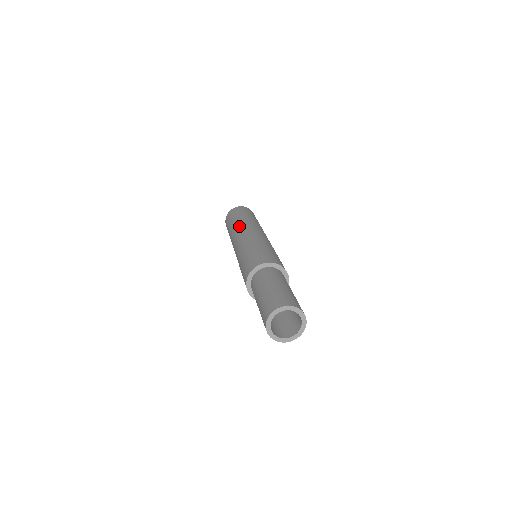
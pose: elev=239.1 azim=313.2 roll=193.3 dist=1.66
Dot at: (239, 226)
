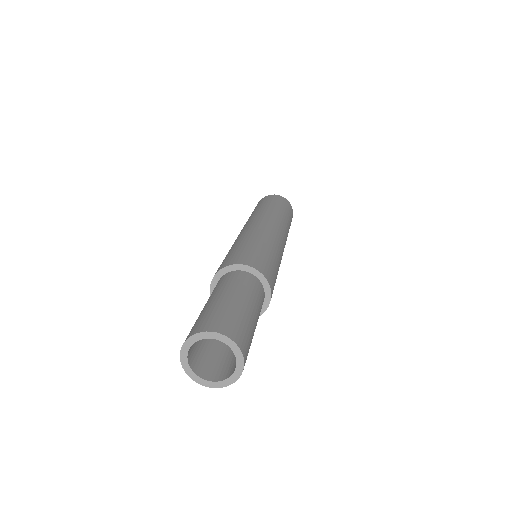
Dot at: occluded
